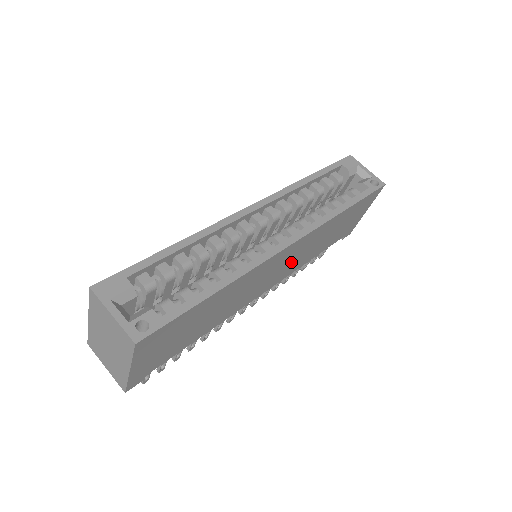
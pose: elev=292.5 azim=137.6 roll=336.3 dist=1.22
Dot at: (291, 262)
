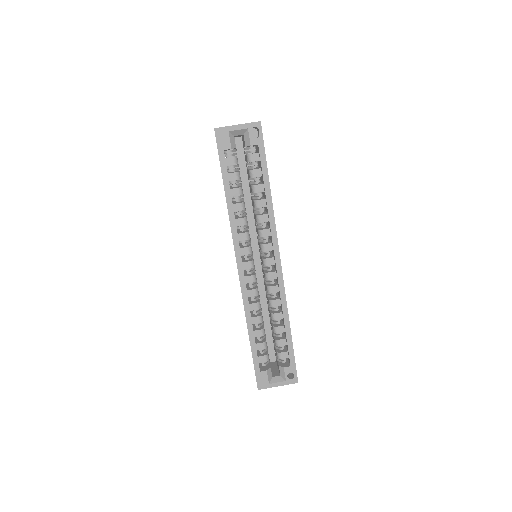
Dot at: occluded
